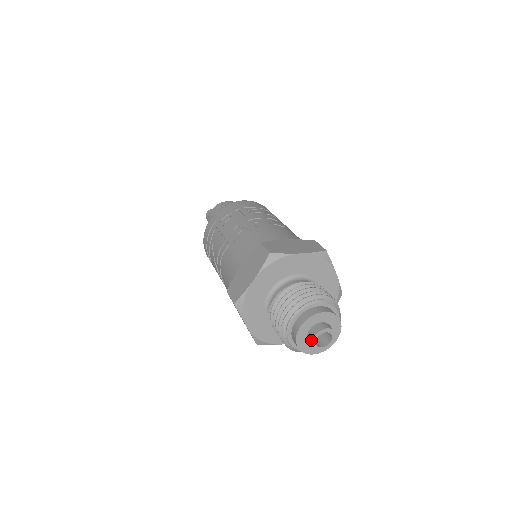
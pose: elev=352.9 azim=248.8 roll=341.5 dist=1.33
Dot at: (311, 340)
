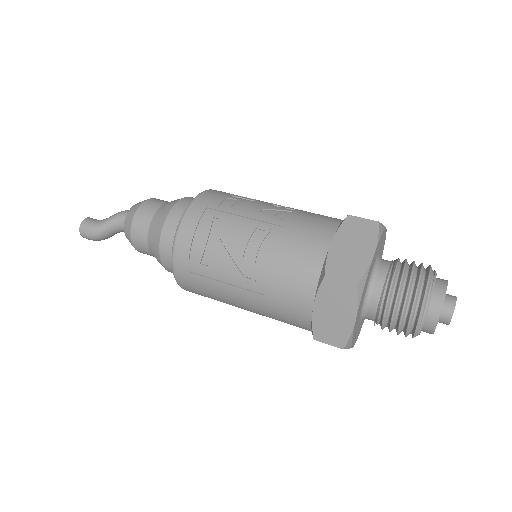
Dot at: (452, 310)
